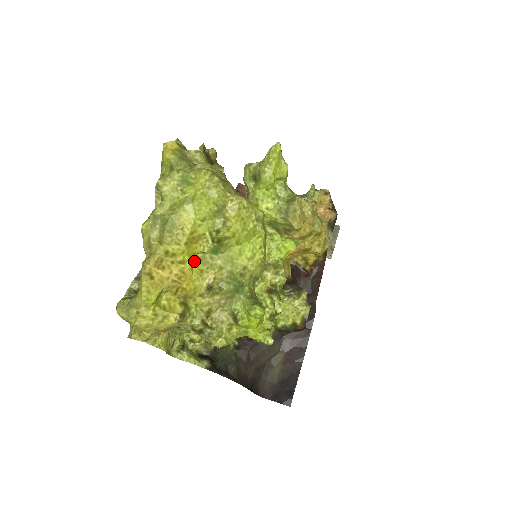
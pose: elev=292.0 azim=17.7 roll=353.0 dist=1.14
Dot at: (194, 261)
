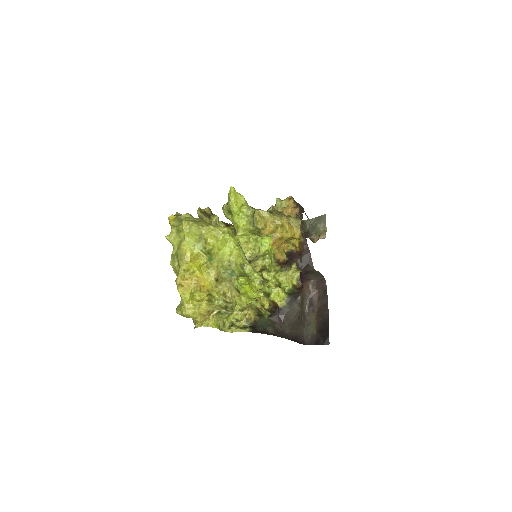
Dot at: (202, 269)
